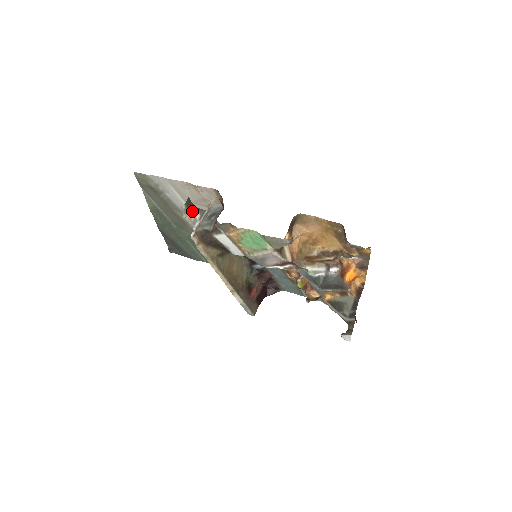
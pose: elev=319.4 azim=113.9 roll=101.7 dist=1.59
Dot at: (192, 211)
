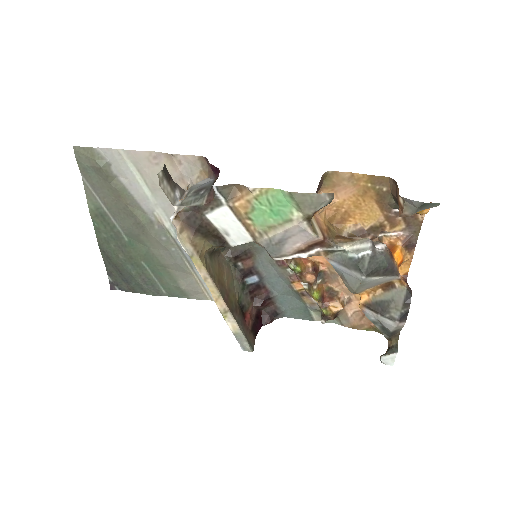
Dot at: (170, 184)
